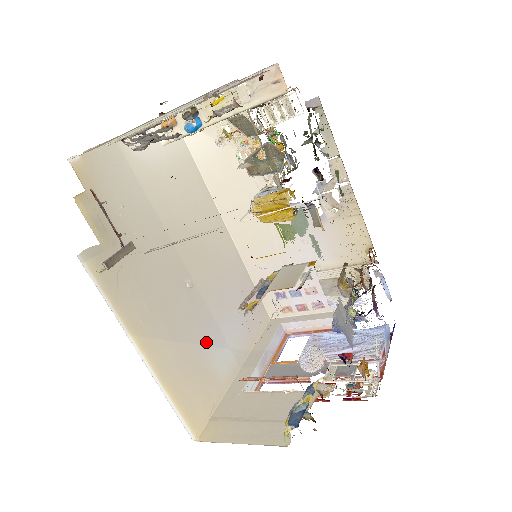
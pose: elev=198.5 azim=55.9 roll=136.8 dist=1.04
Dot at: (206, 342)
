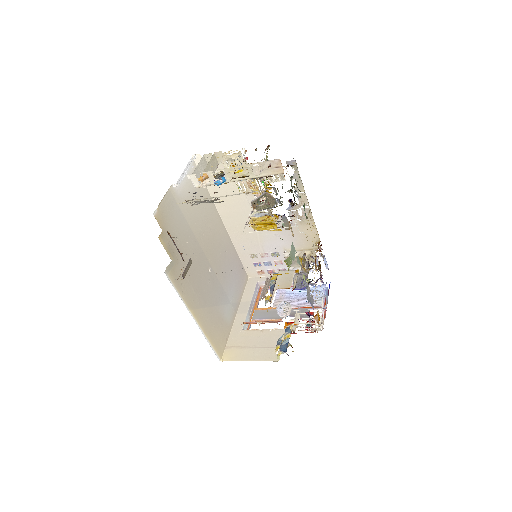
Dot at: (220, 303)
